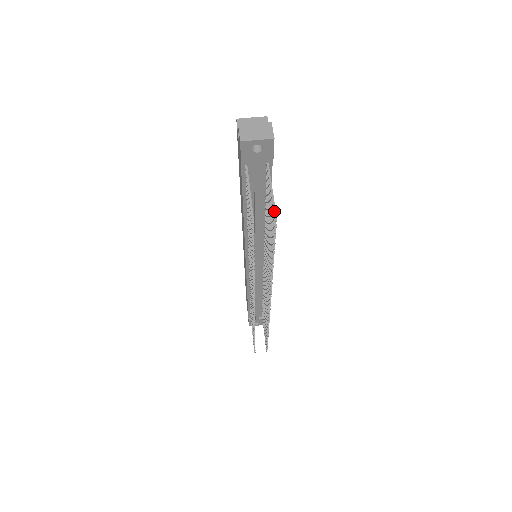
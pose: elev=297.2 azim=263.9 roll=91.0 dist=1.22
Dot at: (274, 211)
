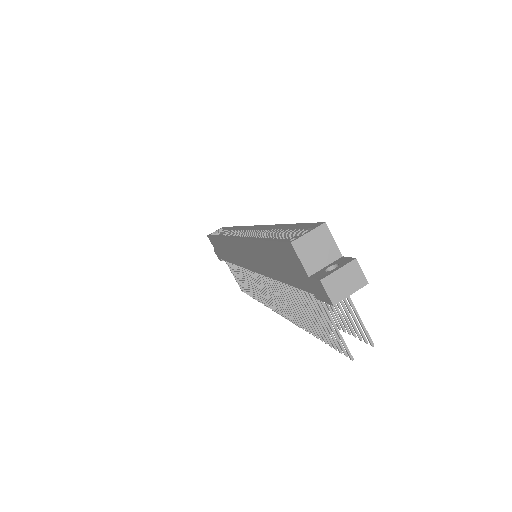
Dot at: (368, 336)
